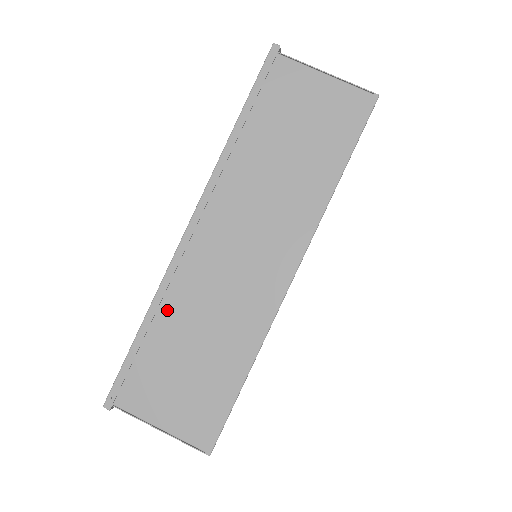
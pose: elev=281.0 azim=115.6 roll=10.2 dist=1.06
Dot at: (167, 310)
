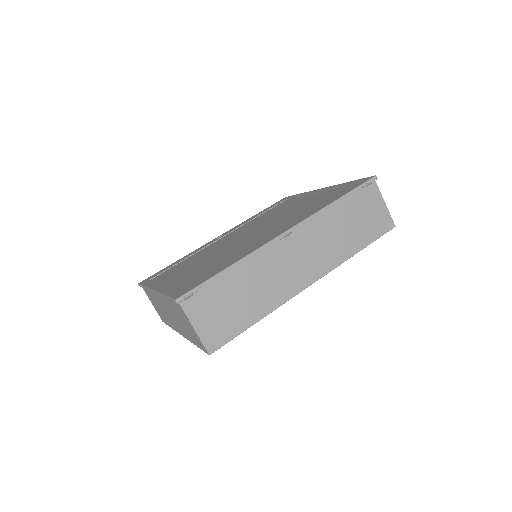
Dot at: (151, 293)
